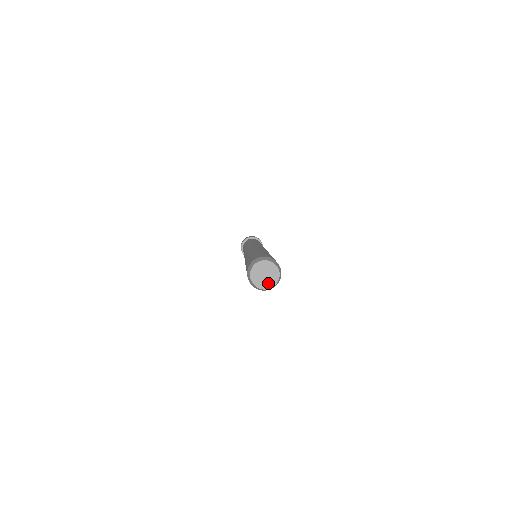
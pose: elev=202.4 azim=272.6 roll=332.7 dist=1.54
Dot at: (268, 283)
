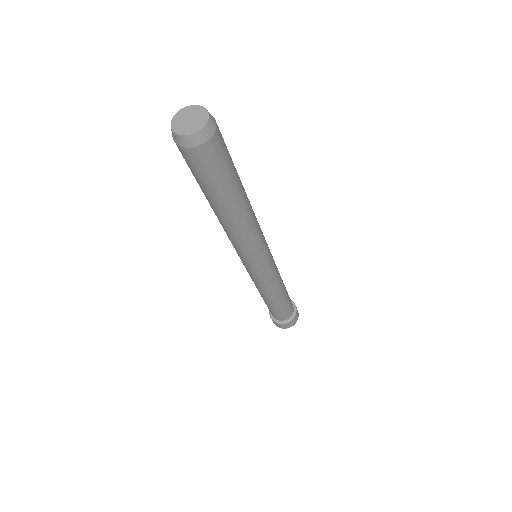
Dot at: (193, 128)
